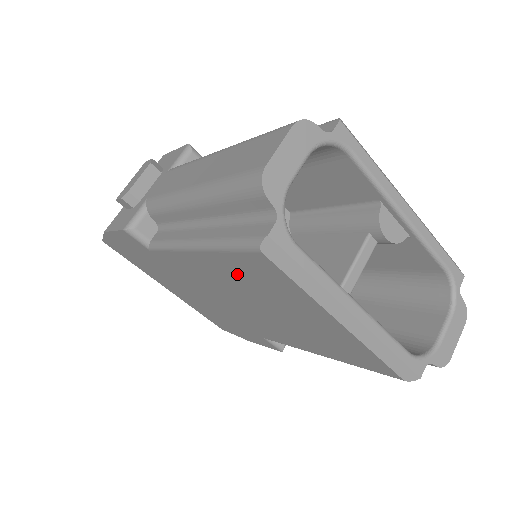
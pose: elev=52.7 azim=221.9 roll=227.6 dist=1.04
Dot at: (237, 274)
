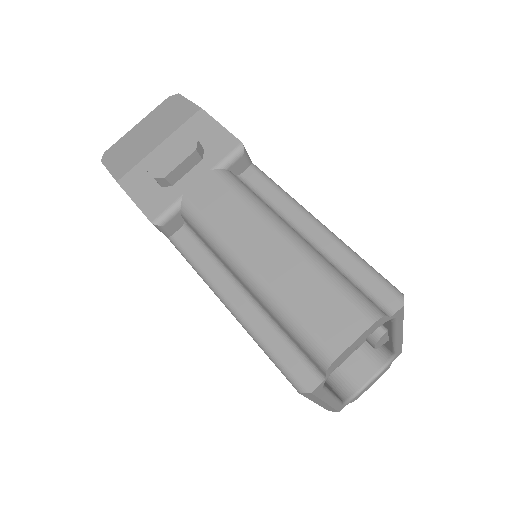
Dot at: occluded
